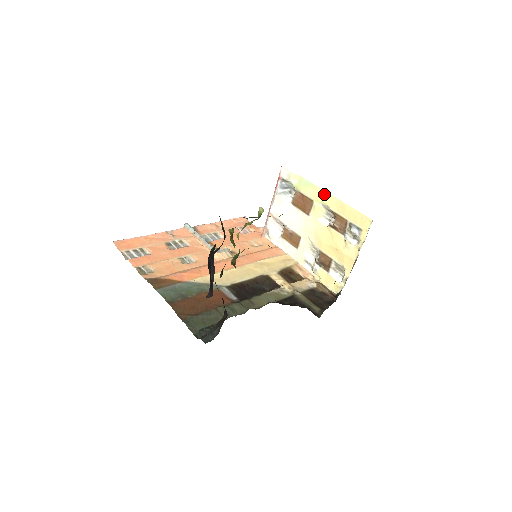
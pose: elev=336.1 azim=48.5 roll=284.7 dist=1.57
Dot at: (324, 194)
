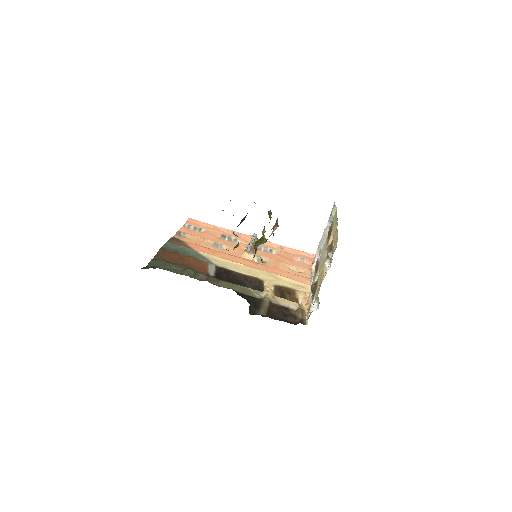
Dot at: (336, 222)
